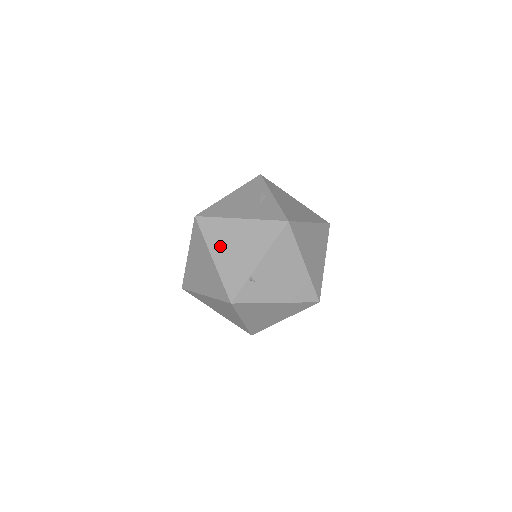
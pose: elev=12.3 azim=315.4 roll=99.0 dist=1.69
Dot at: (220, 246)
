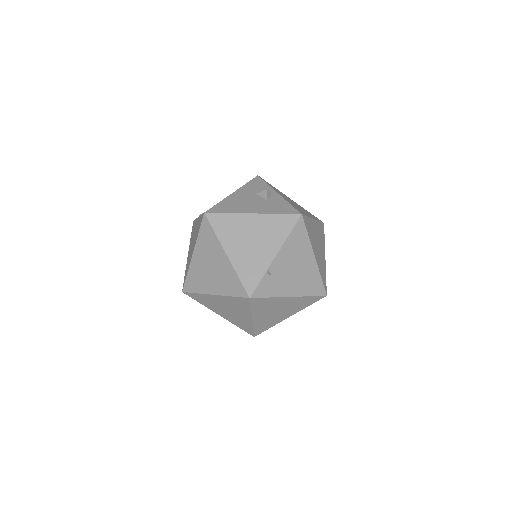
Dot at: (234, 241)
